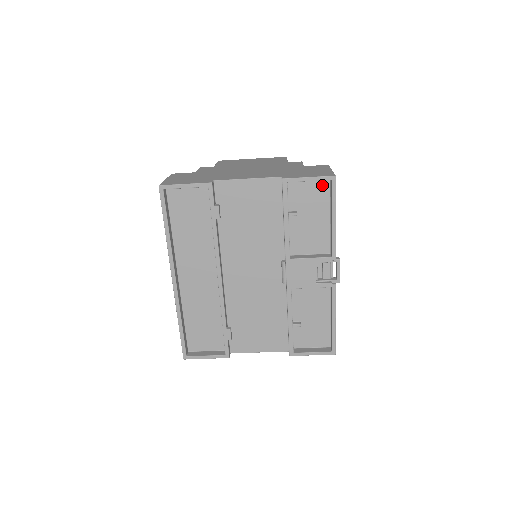
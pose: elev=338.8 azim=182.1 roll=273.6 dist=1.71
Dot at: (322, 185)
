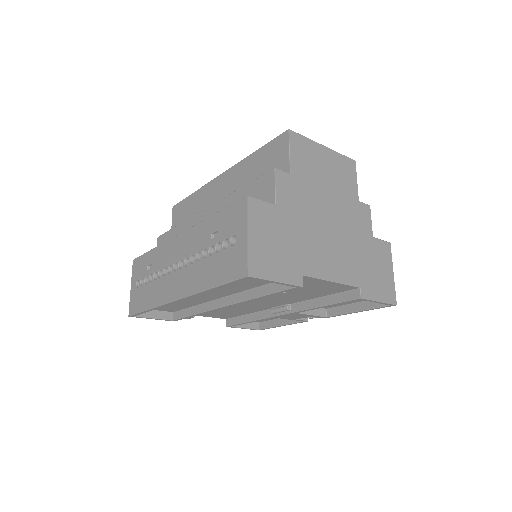
Dot at: occluded
